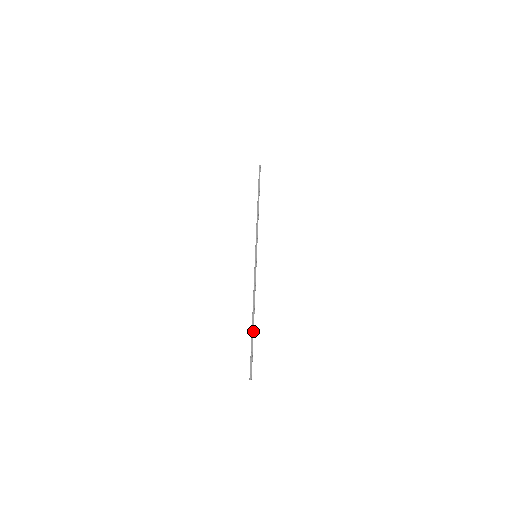
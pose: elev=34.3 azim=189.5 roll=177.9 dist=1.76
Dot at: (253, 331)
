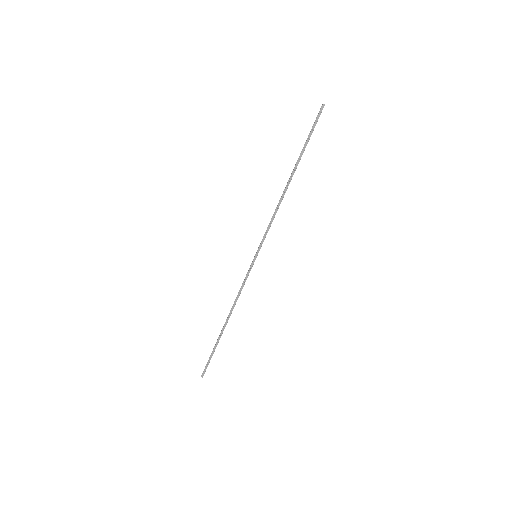
Dot at: occluded
